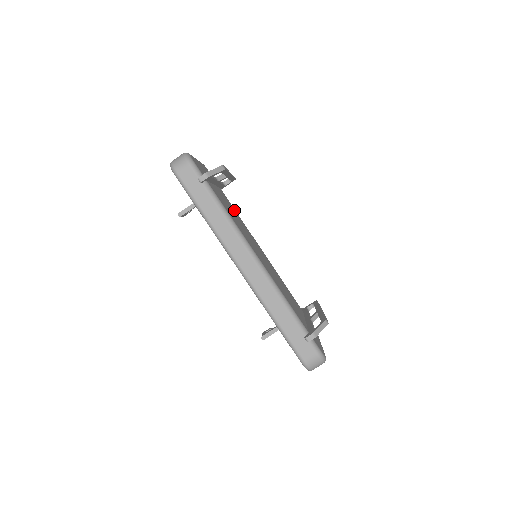
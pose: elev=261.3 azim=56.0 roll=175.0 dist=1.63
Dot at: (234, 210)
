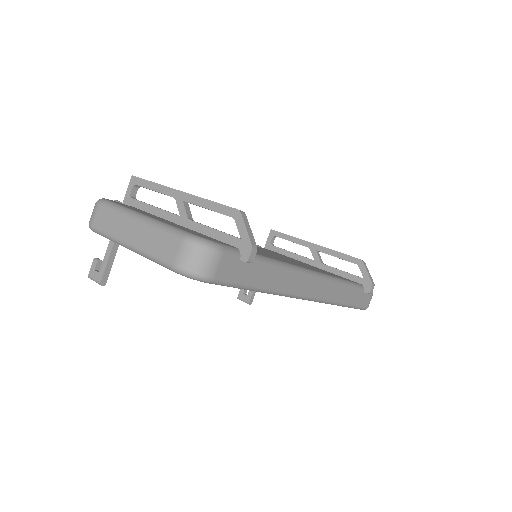
Dot at: occluded
